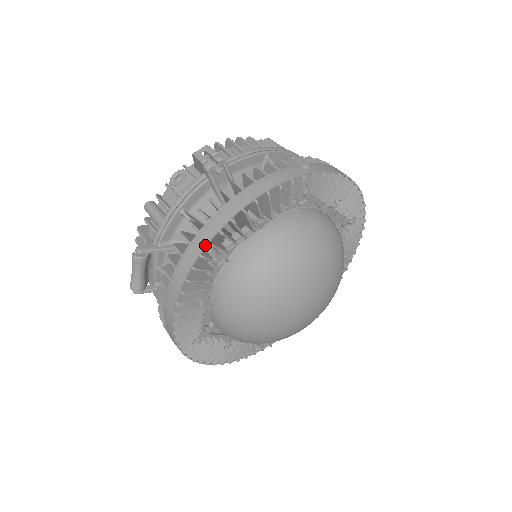
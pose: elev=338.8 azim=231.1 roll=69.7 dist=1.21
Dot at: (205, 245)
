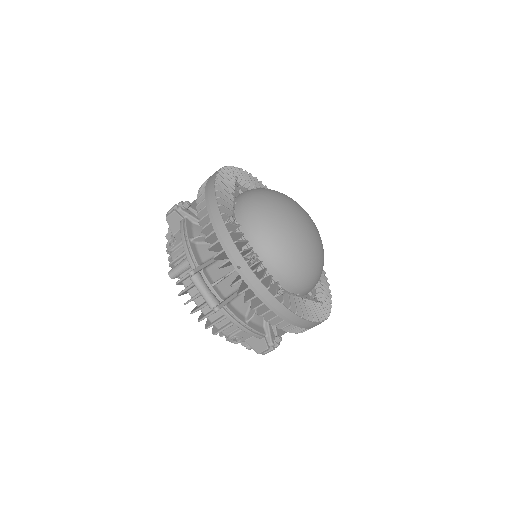
Dot at: (218, 208)
